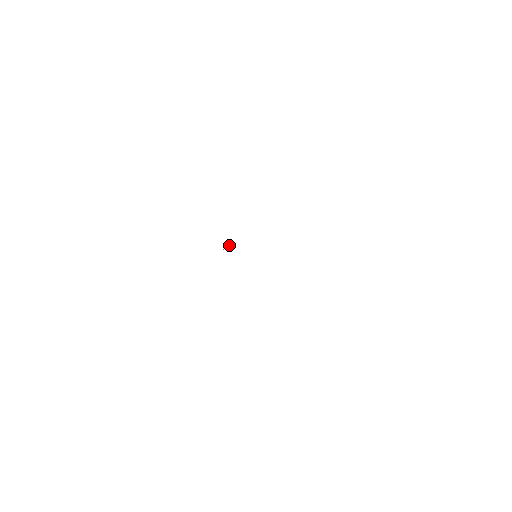
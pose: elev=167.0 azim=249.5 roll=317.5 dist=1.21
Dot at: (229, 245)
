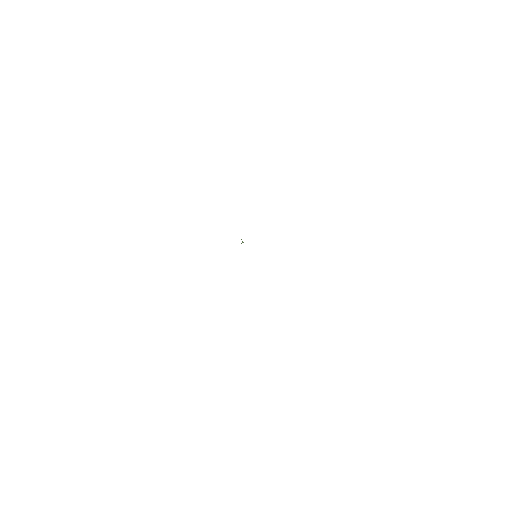
Dot at: (242, 242)
